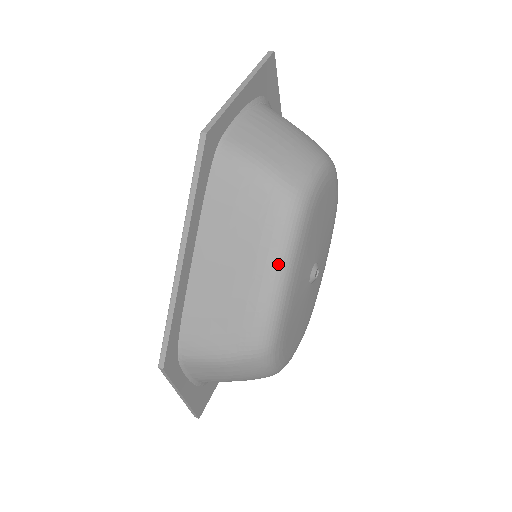
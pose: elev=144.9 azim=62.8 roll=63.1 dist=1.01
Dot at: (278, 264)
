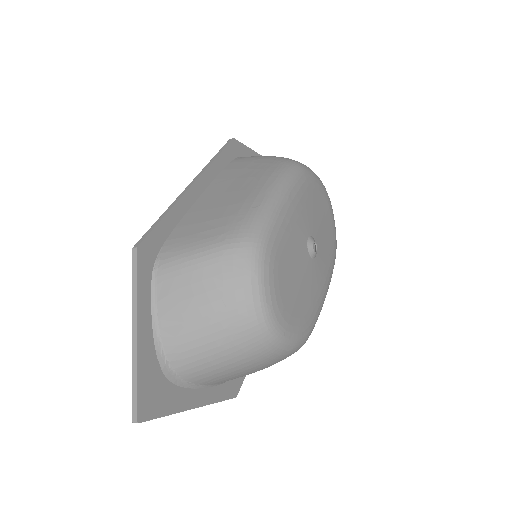
Dot at: (277, 183)
